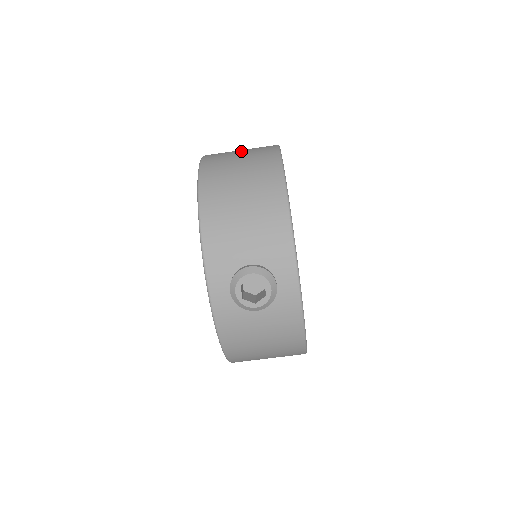
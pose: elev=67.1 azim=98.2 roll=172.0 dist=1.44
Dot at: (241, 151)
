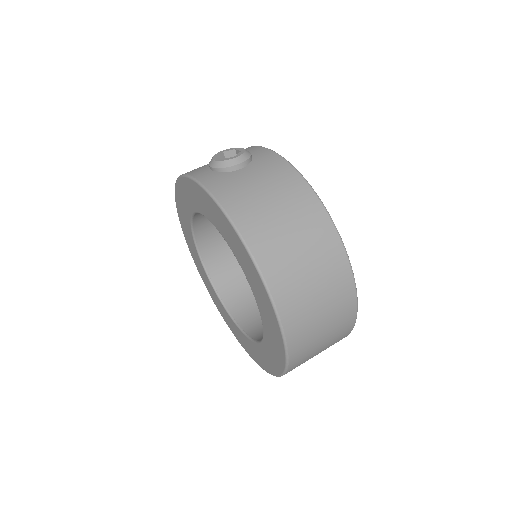
Dot at: occluded
